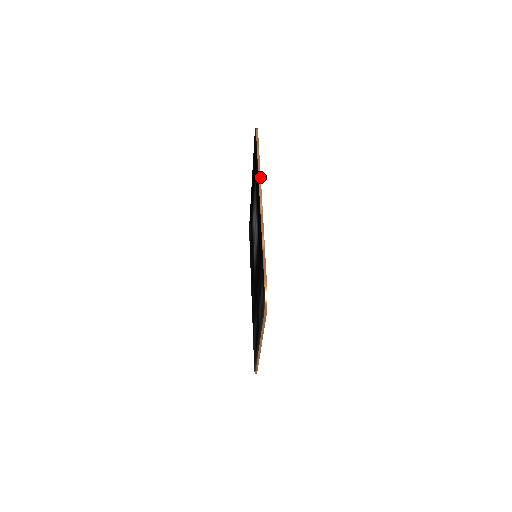
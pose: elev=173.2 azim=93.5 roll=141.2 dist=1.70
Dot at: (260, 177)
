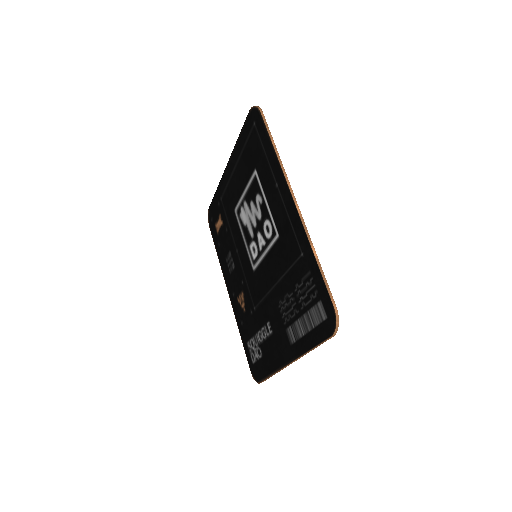
Dot at: (284, 171)
